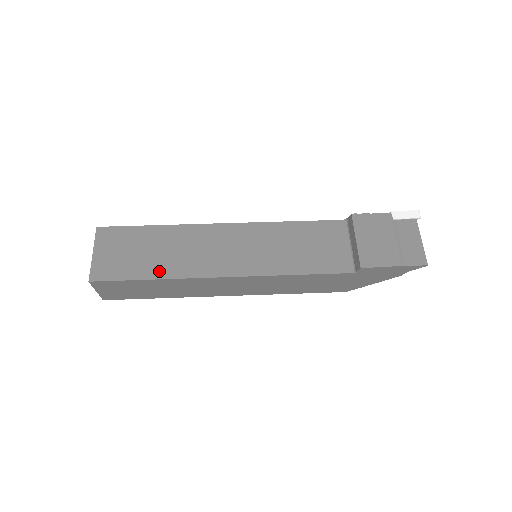
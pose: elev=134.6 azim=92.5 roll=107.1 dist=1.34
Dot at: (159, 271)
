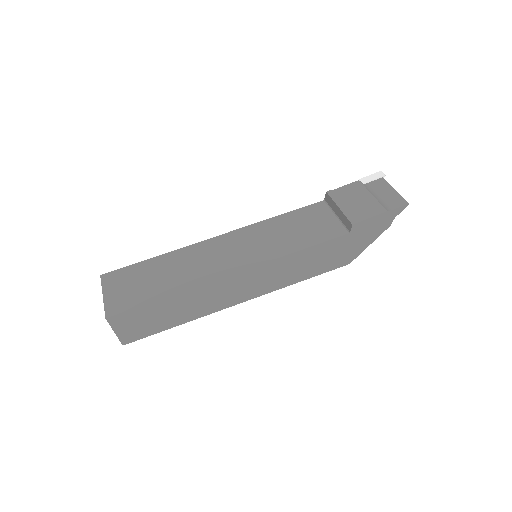
Dot at: (171, 289)
